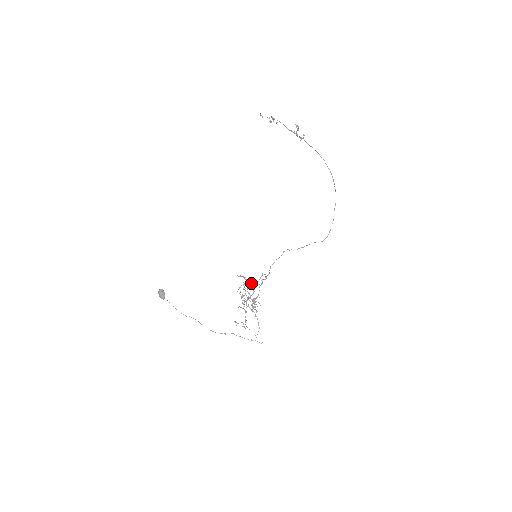
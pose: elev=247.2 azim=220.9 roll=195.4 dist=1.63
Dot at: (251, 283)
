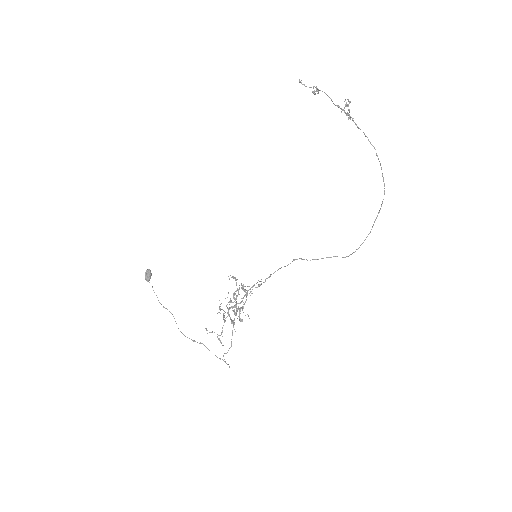
Dot at: (243, 289)
